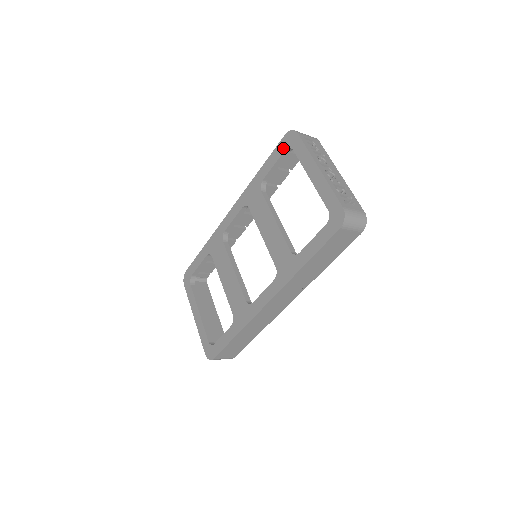
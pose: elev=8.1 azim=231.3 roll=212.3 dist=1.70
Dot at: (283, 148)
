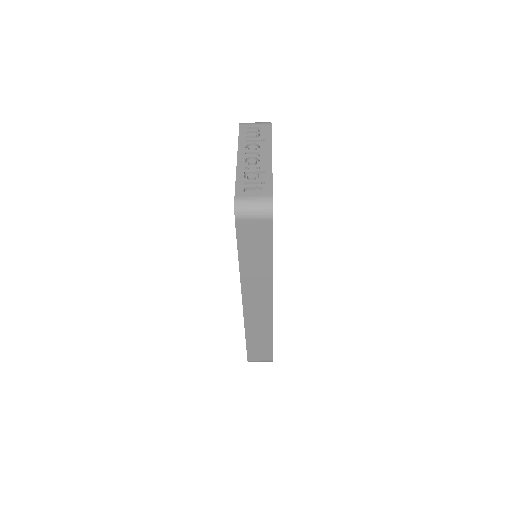
Dot at: occluded
